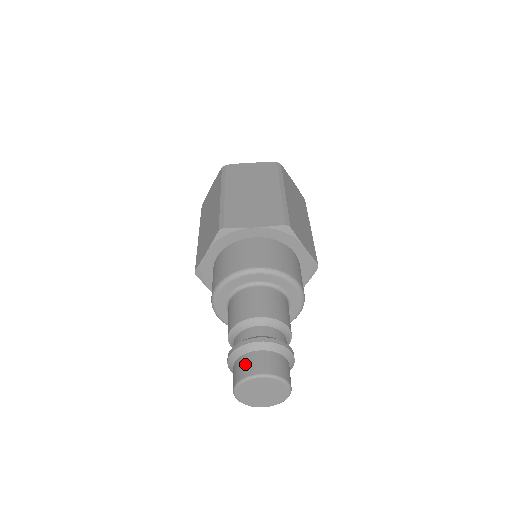
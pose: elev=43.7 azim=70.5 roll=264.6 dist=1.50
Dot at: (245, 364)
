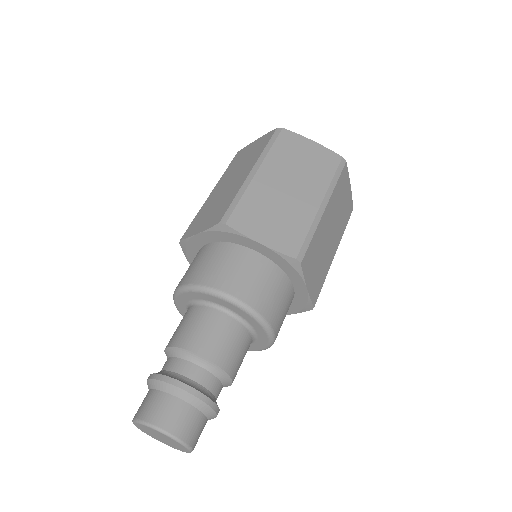
Dot at: (156, 405)
